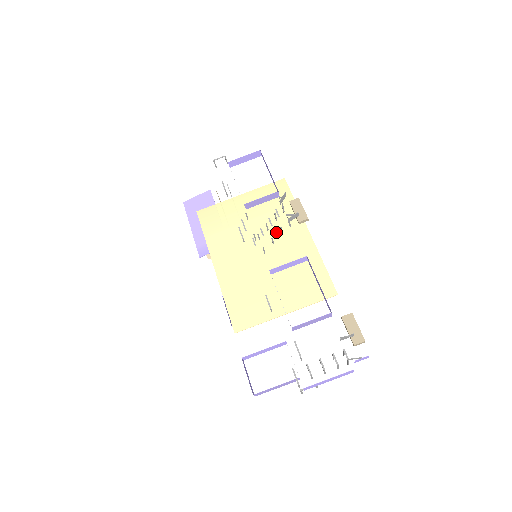
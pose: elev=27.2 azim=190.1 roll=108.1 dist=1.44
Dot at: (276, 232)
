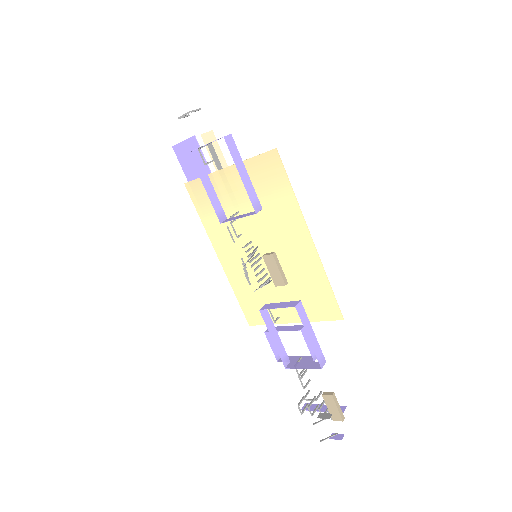
Dot at: (273, 231)
